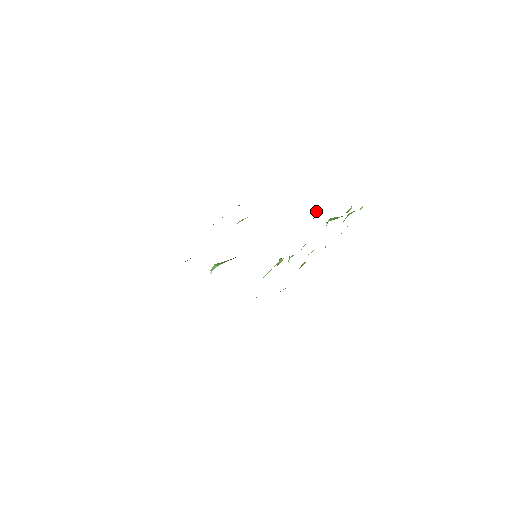
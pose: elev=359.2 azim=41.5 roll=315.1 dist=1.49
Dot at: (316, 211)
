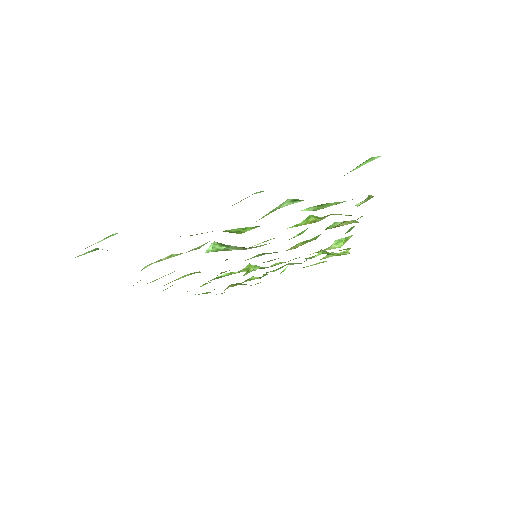
Dot at: (342, 242)
